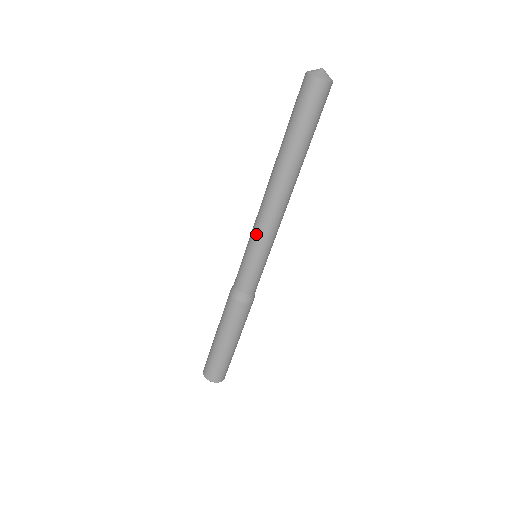
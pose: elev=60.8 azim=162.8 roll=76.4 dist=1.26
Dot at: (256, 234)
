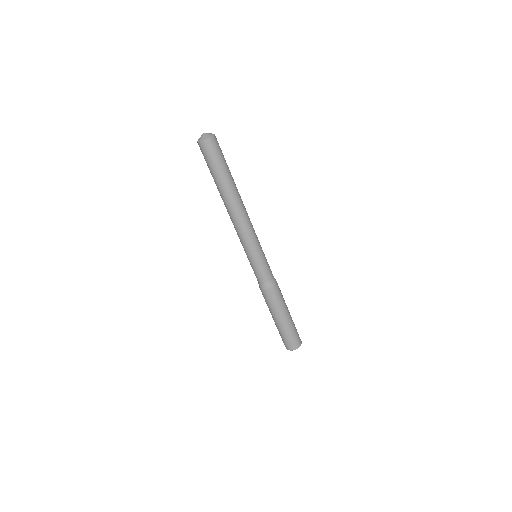
Dot at: (241, 243)
